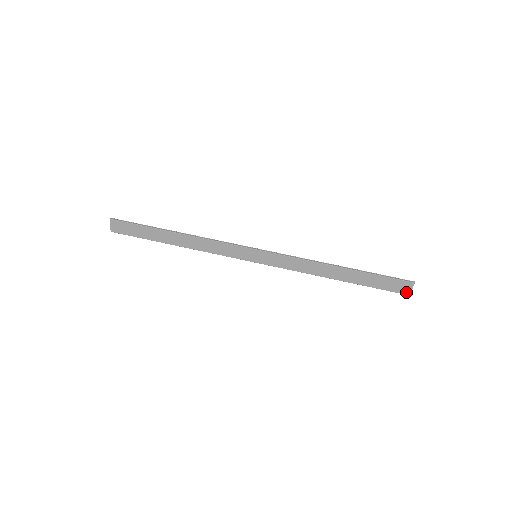
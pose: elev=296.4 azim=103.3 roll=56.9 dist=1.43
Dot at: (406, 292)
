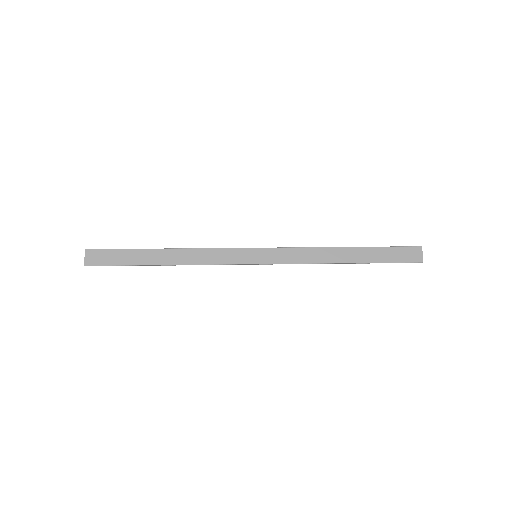
Dot at: (418, 259)
